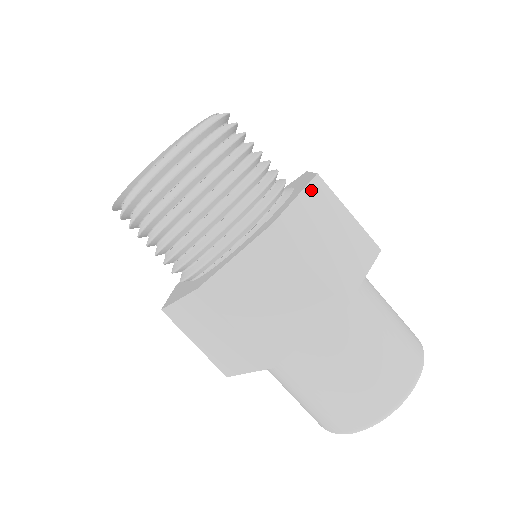
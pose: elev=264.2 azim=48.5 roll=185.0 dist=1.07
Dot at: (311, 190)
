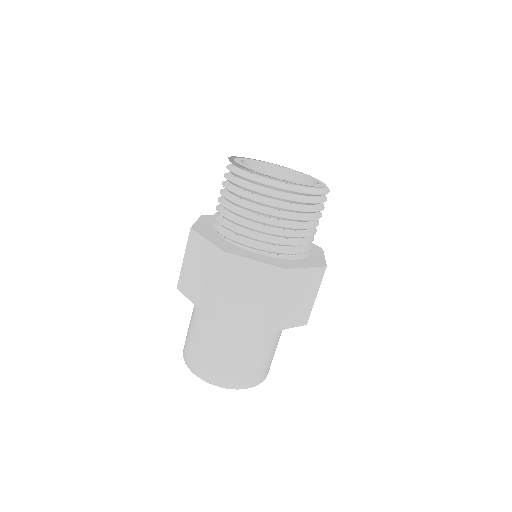
Dot at: (316, 271)
